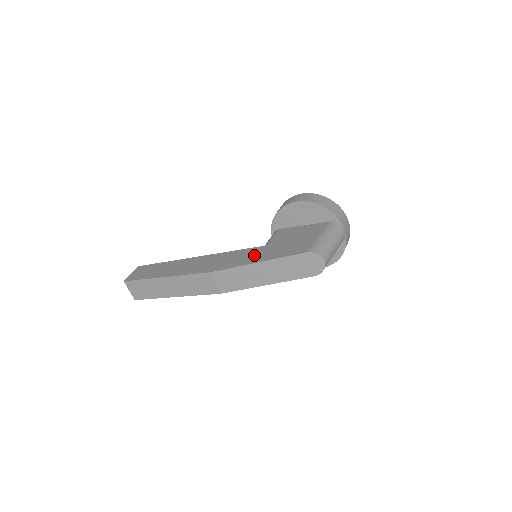
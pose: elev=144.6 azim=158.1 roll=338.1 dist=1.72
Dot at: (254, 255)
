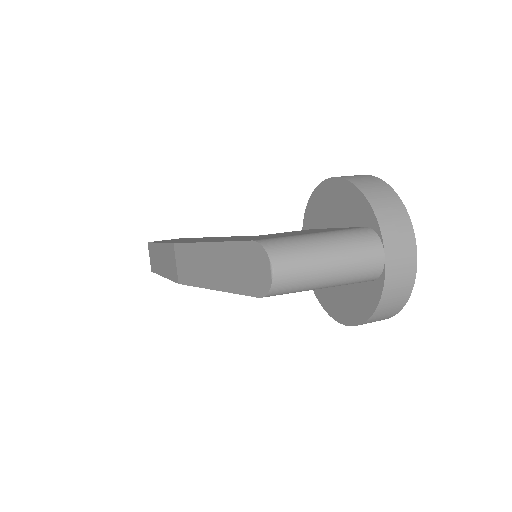
Dot at: occluded
